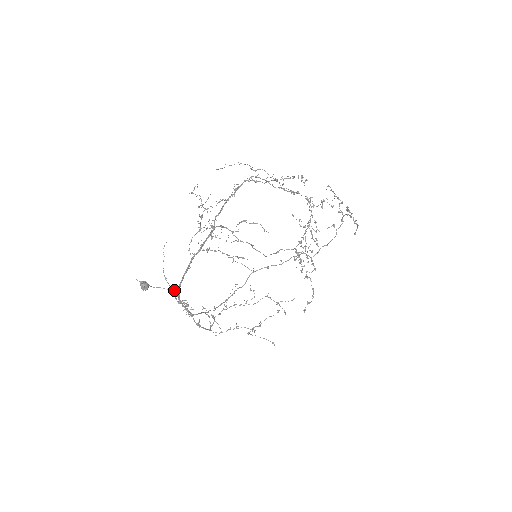
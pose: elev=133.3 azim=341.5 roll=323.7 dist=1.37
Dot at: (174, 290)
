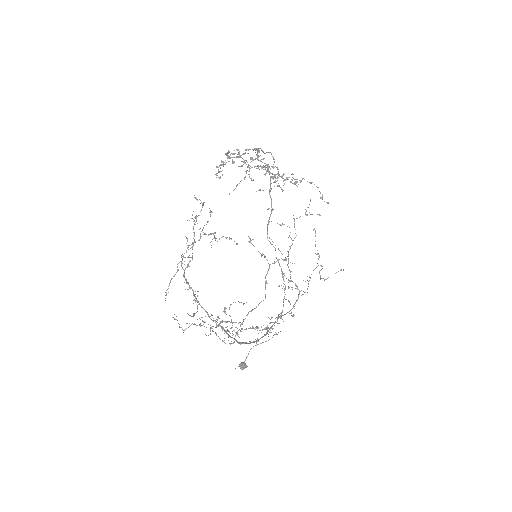
Dot at: occluded
